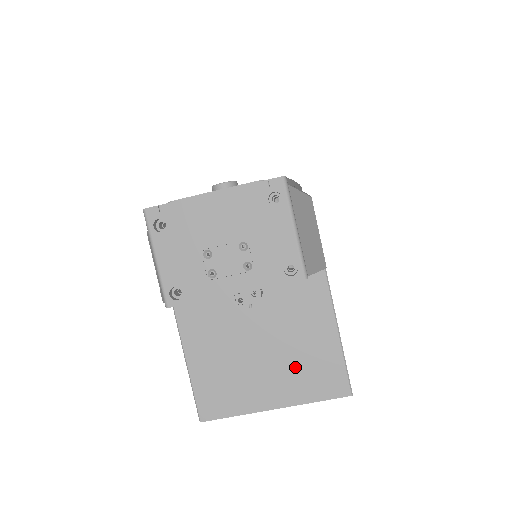
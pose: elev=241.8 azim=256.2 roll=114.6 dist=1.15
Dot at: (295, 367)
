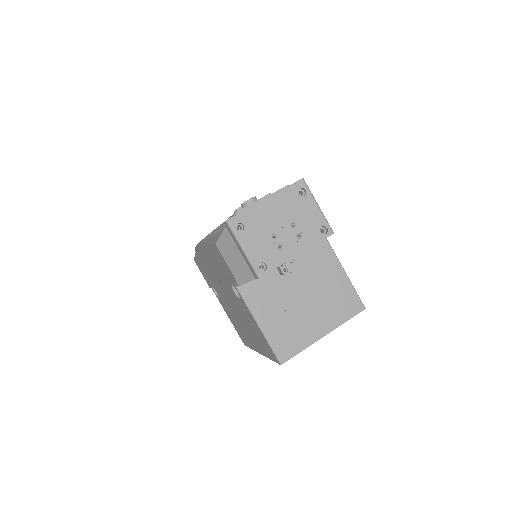
Dot at: (328, 304)
